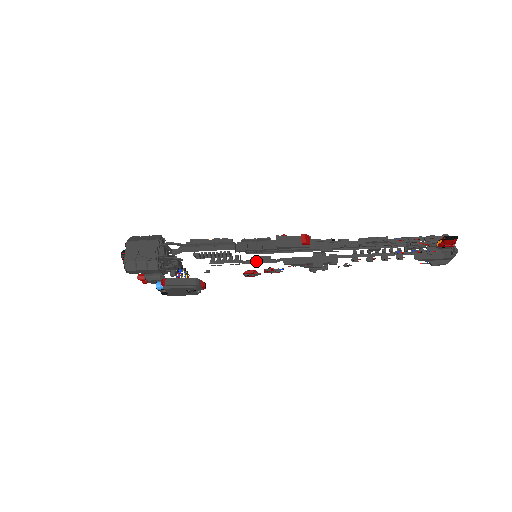
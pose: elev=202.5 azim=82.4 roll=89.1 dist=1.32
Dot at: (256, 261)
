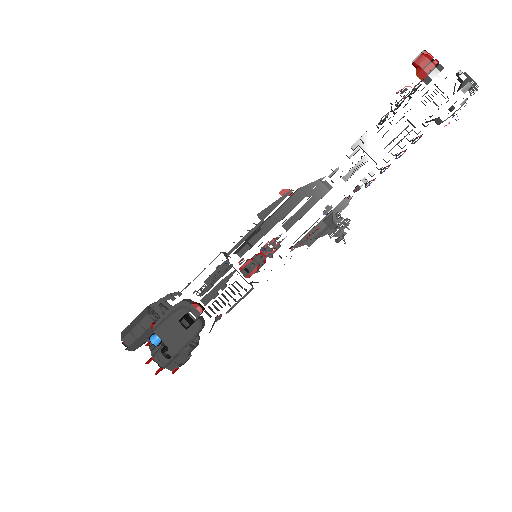
Dot at: occluded
